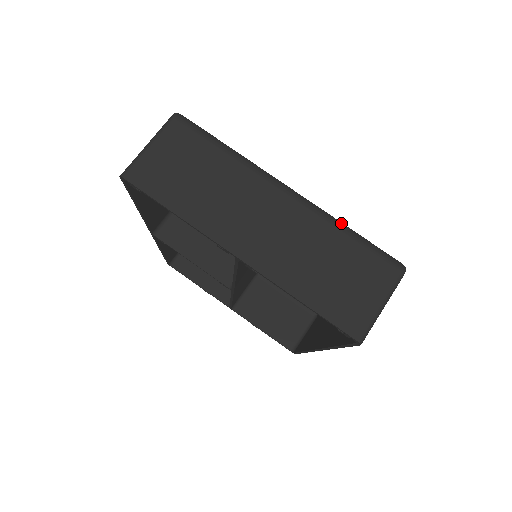
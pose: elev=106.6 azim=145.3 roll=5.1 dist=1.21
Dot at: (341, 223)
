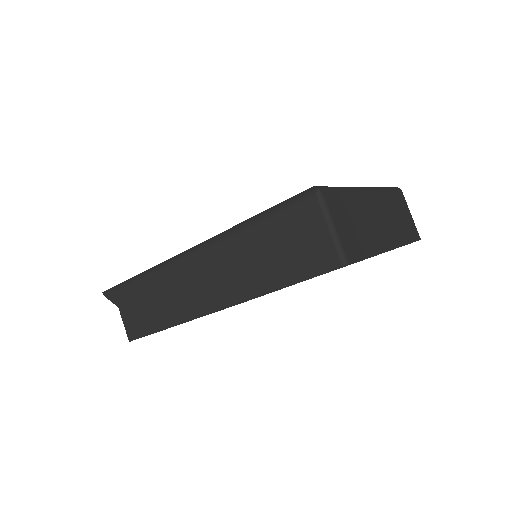
Dot at: (381, 187)
